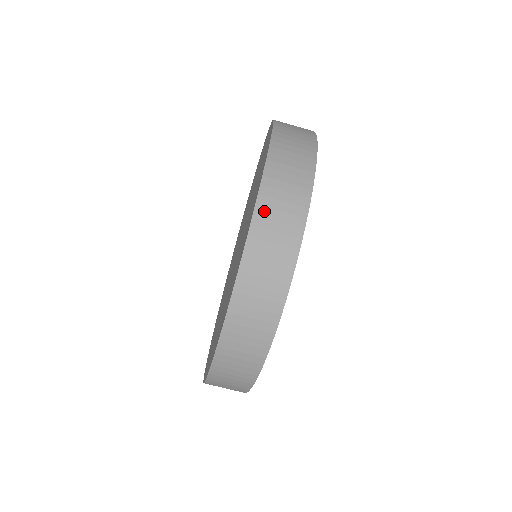
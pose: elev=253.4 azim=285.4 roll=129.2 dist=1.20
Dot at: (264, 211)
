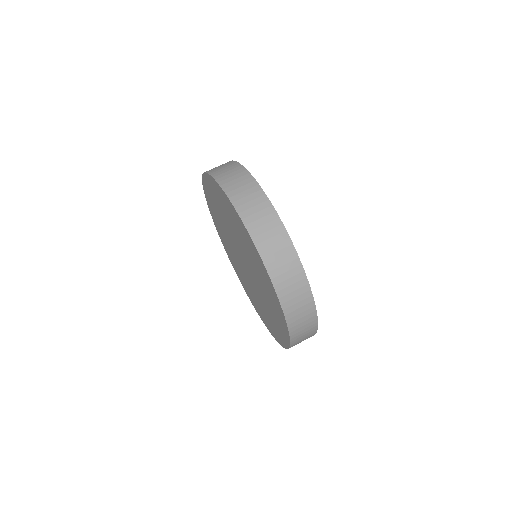
Dot at: (229, 189)
